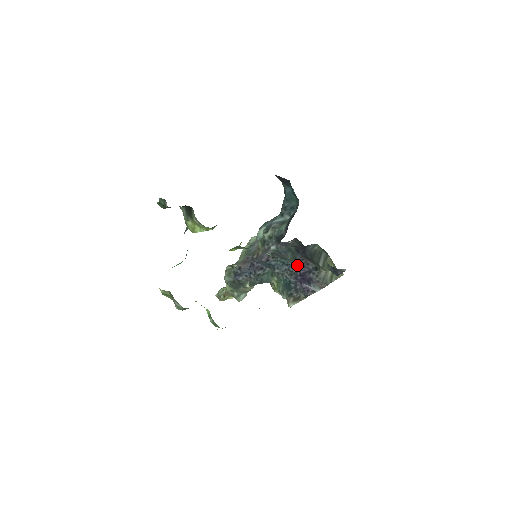
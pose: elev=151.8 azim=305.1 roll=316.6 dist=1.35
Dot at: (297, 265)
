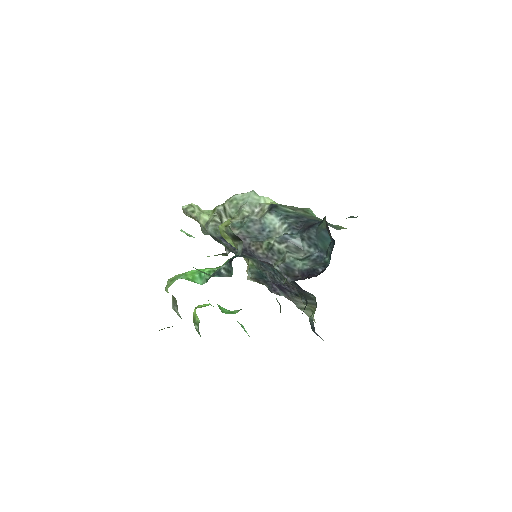
Dot at: occluded
